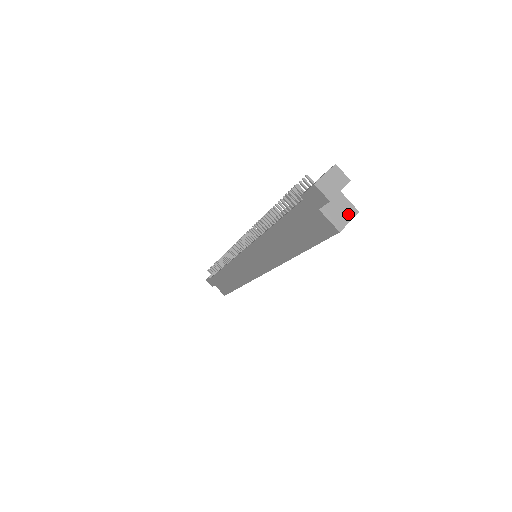
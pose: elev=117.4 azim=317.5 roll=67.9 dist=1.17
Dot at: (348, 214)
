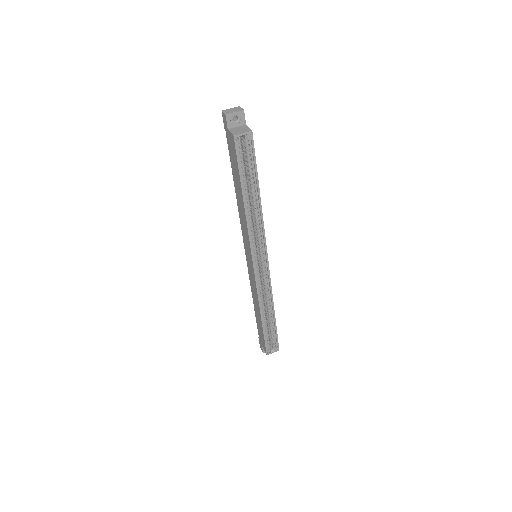
Dot at: (244, 131)
